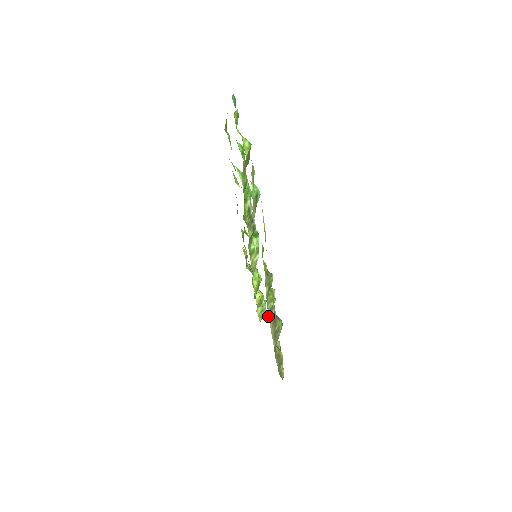
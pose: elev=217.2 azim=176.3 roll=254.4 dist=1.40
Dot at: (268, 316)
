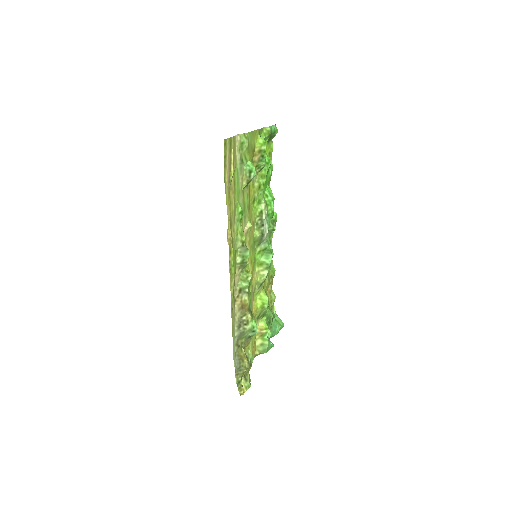
Dot at: (235, 291)
